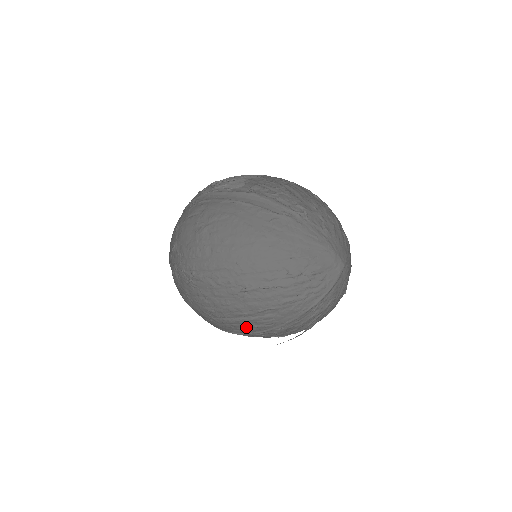
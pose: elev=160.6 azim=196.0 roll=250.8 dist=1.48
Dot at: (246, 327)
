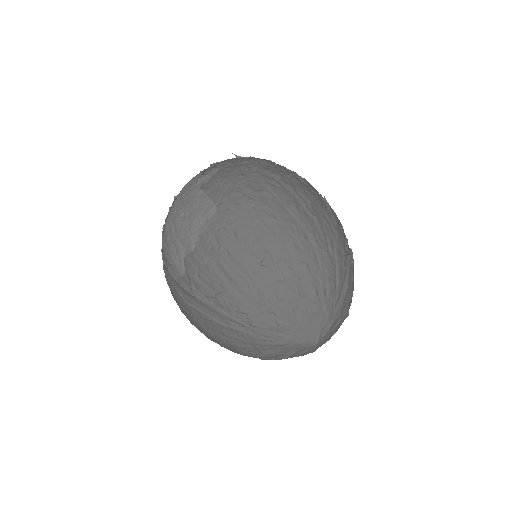
Dot at: occluded
